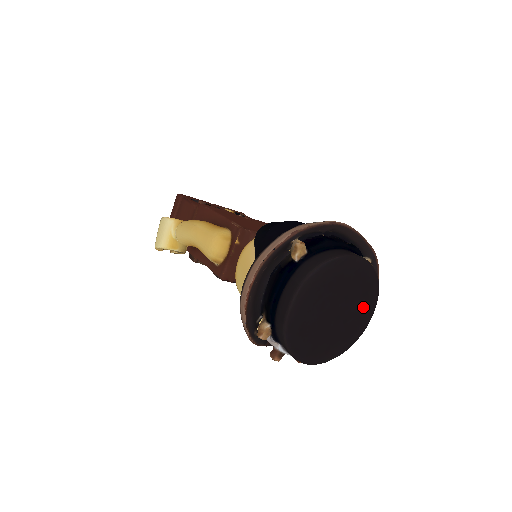
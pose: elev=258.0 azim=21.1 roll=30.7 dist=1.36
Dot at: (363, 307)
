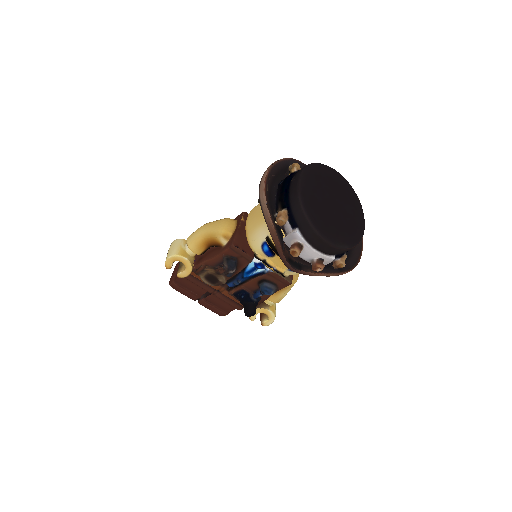
Dot at: (355, 214)
